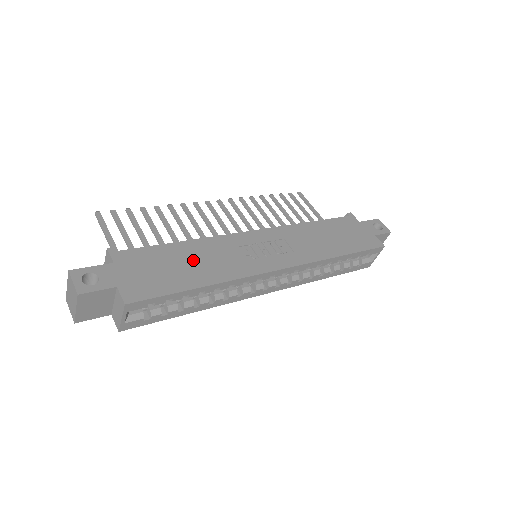
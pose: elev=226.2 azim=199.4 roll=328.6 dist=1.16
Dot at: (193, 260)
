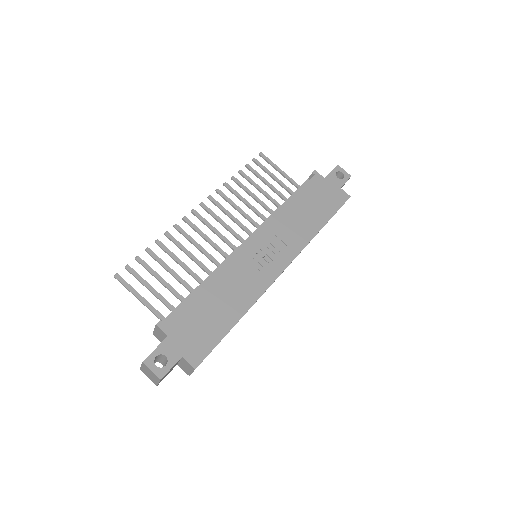
Dot at: (220, 299)
